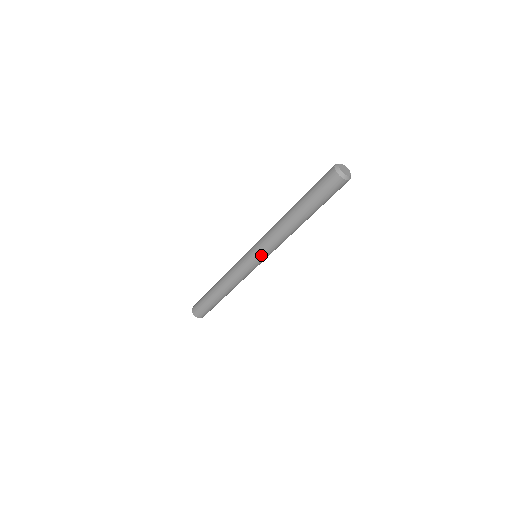
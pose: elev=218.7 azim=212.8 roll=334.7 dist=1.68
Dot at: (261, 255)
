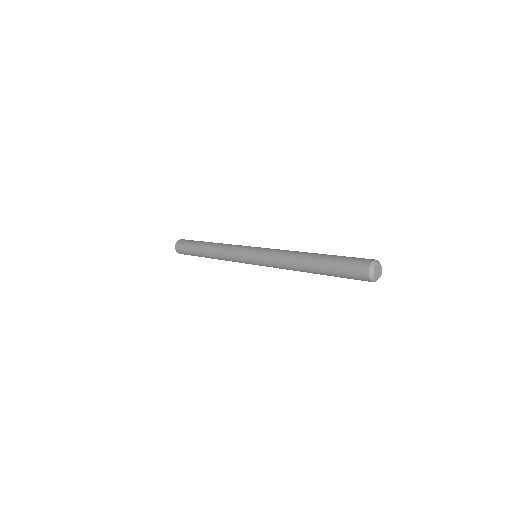
Dot at: (262, 265)
